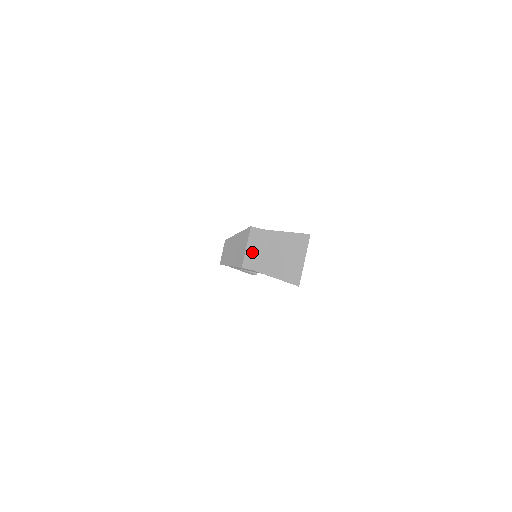
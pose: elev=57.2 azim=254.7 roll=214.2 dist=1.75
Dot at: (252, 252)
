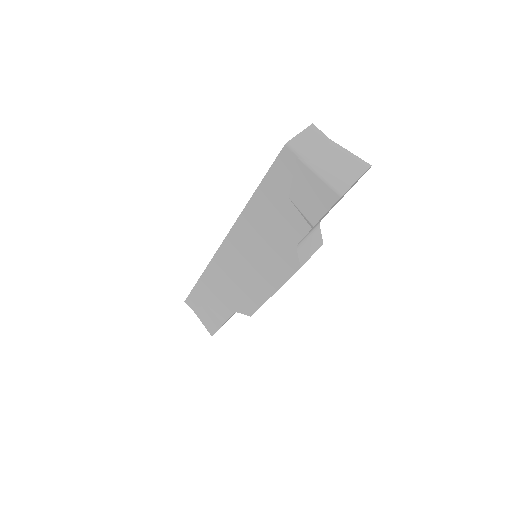
Dot at: (304, 140)
